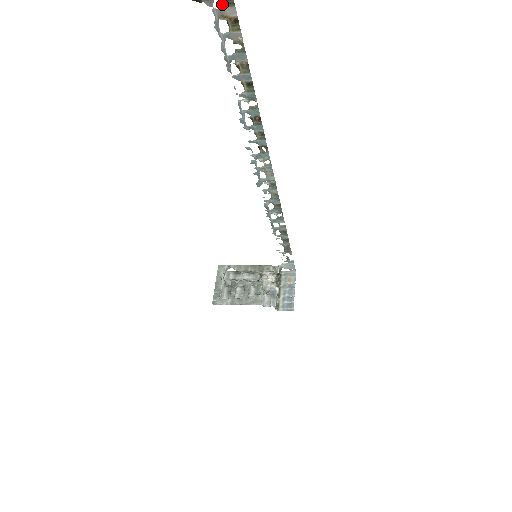
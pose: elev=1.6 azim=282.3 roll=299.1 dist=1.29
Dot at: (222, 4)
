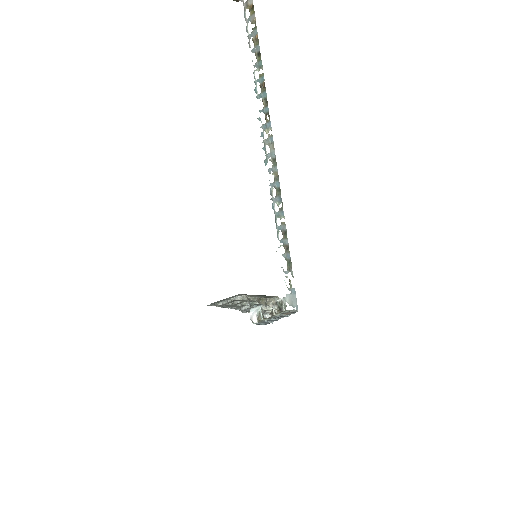
Dot at: out of frame
